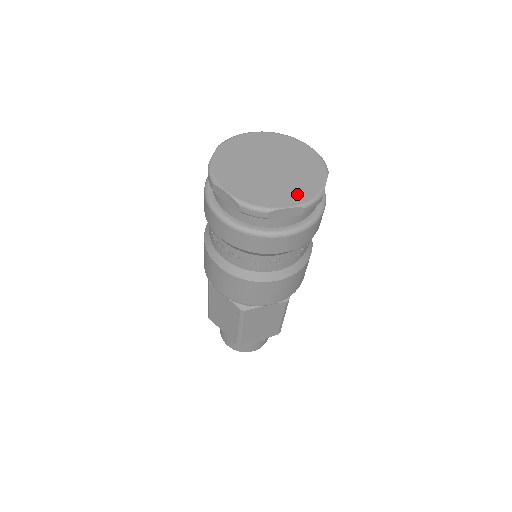
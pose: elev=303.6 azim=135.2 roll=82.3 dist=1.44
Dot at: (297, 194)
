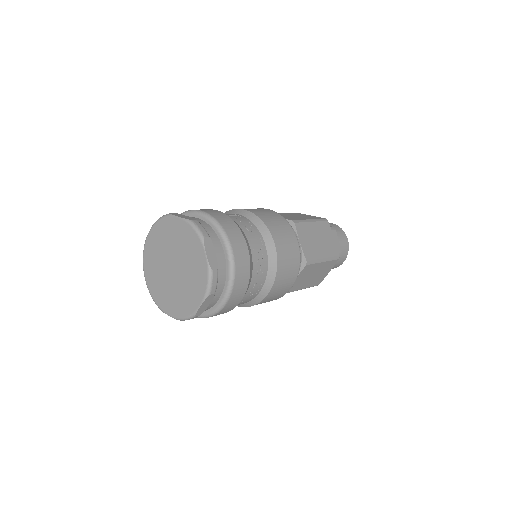
Dot at: (178, 307)
